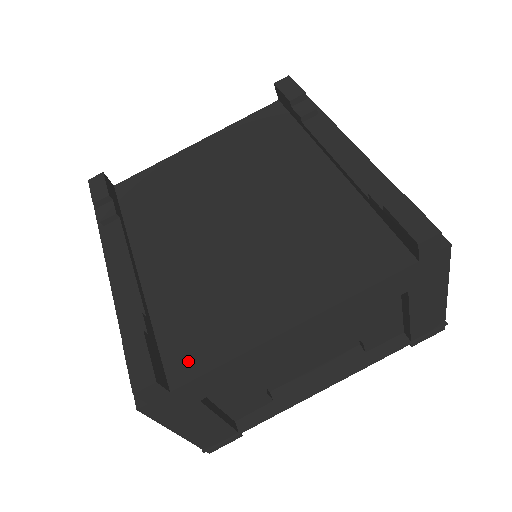
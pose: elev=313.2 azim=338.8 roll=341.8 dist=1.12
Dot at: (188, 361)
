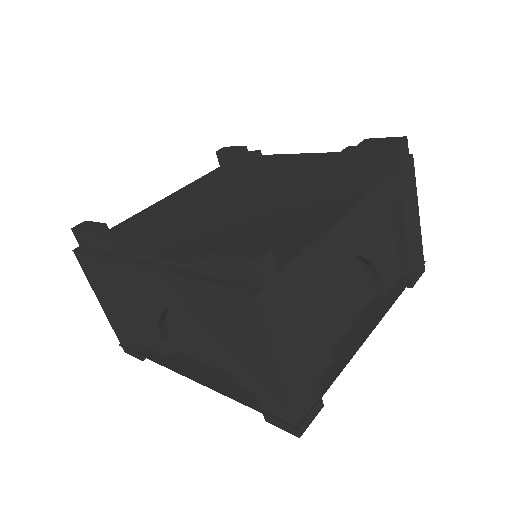
Dot at: (277, 256)
